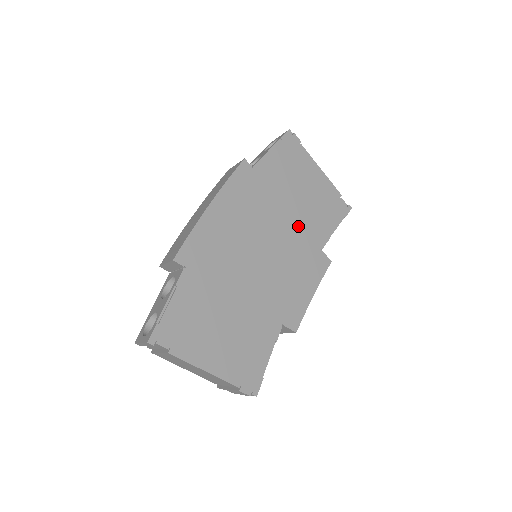
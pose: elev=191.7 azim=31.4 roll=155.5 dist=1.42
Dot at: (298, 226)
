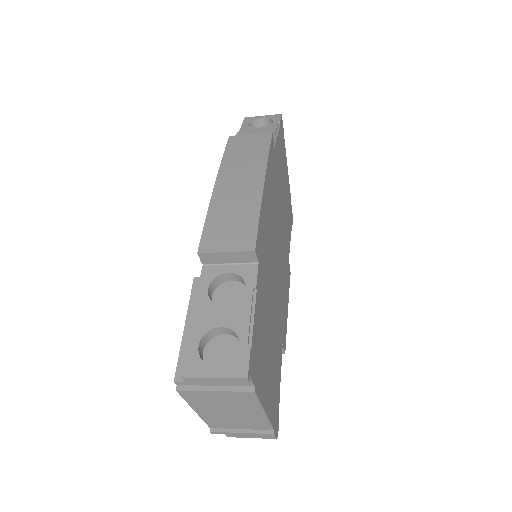
Dot at: (284, 228)
